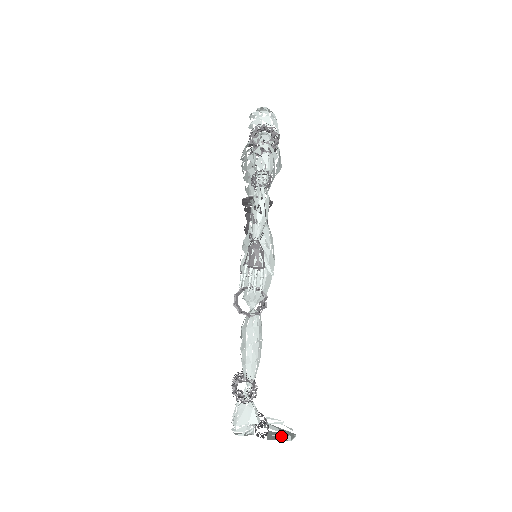
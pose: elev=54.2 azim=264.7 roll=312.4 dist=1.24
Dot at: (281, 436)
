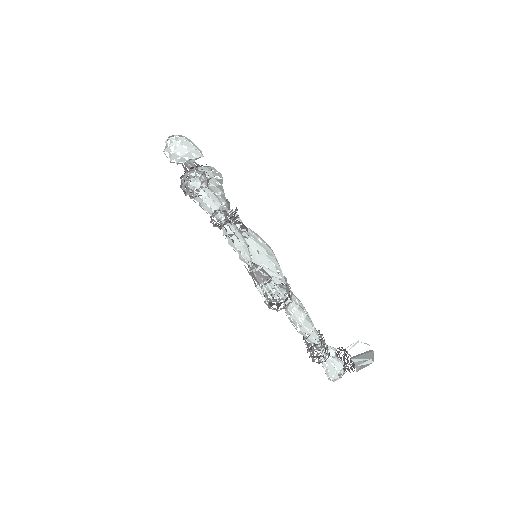
Dot at: (365, 363)
